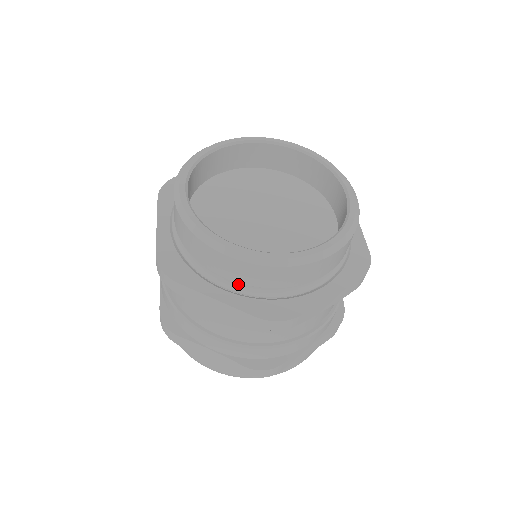
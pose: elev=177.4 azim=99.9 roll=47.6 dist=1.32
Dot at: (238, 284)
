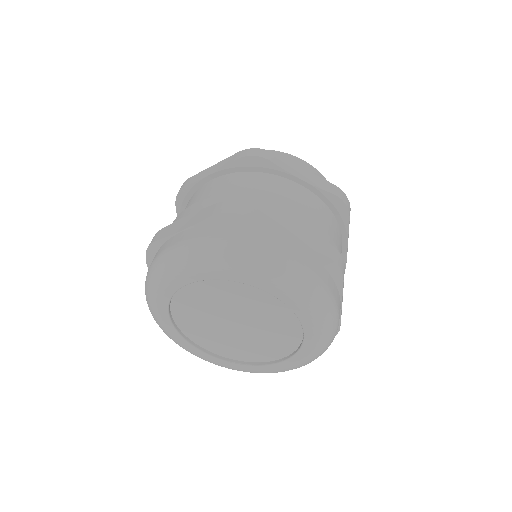
Dot at: occluded
